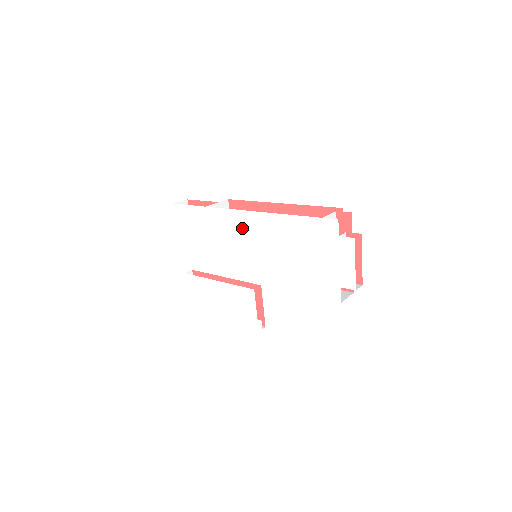
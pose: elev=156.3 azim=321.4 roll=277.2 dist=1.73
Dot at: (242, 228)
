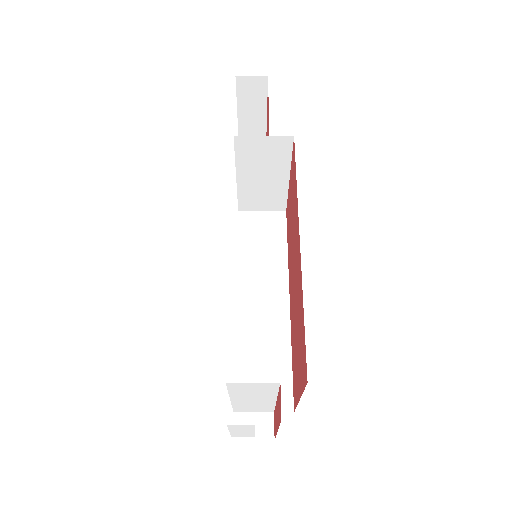
Dot at: occluded
